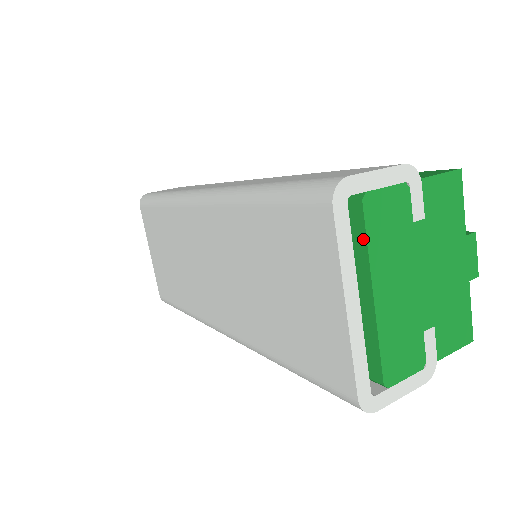
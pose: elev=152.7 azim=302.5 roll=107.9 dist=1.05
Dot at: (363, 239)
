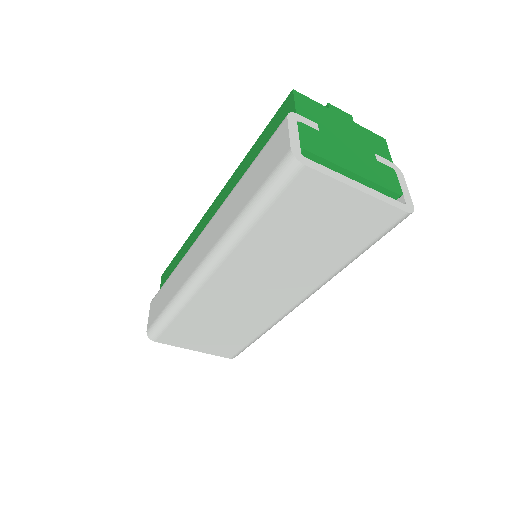
Dot at: (323, 161)
